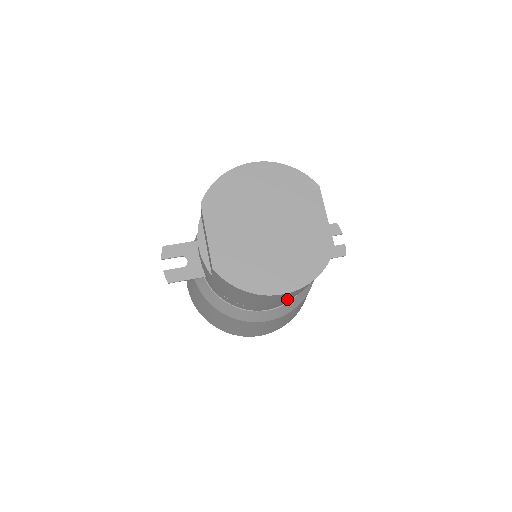
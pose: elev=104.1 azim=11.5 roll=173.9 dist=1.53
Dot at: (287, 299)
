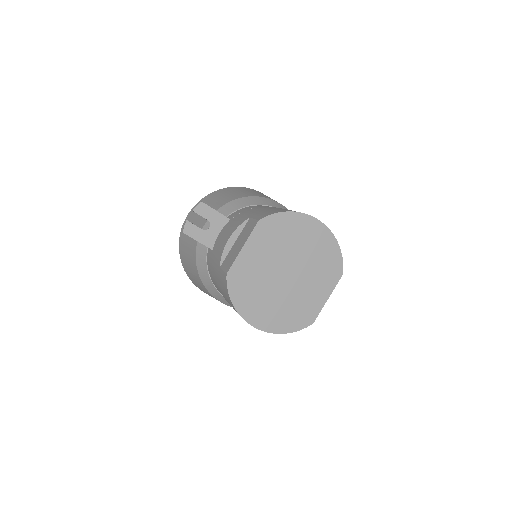
Dot at: occluded
